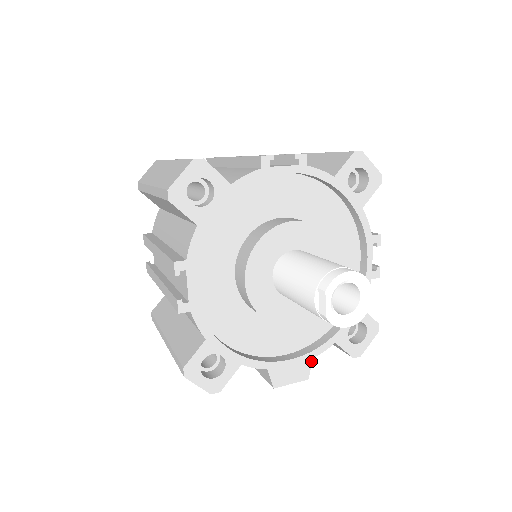
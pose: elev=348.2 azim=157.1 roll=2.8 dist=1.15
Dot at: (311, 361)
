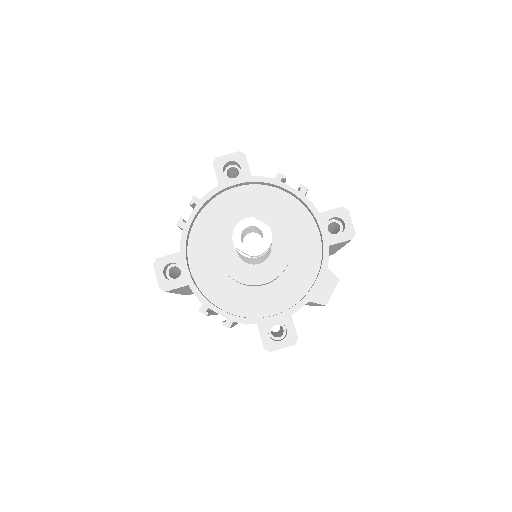
Dot at: (328, 270)
